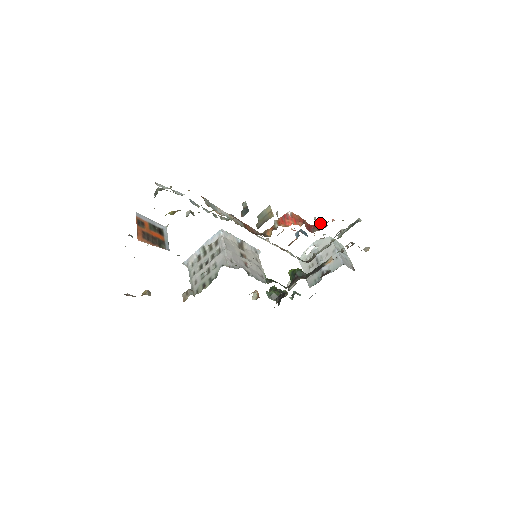
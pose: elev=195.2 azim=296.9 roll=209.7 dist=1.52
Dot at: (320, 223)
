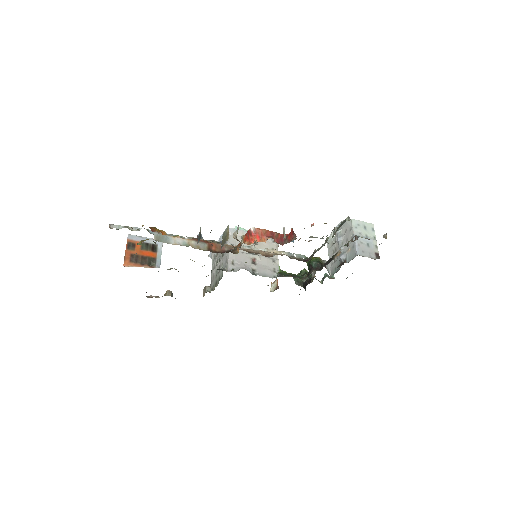
Dot at: (291, 234)
